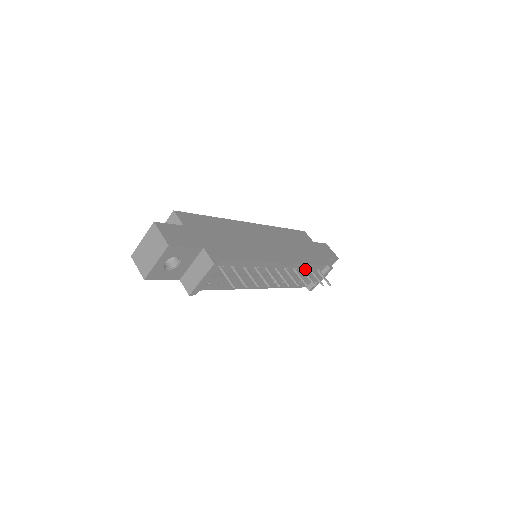
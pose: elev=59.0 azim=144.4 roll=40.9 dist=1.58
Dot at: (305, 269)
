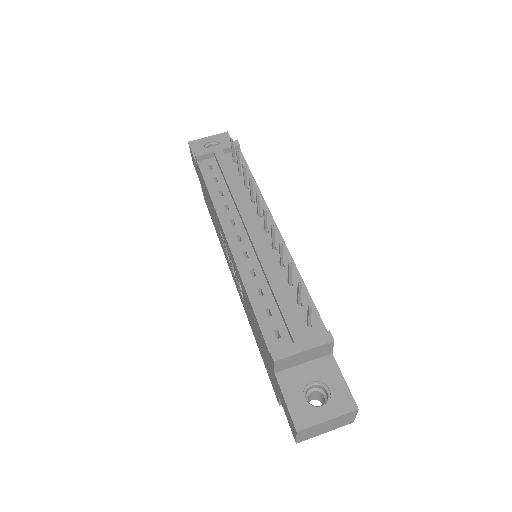
Dot at: (293, 290)
